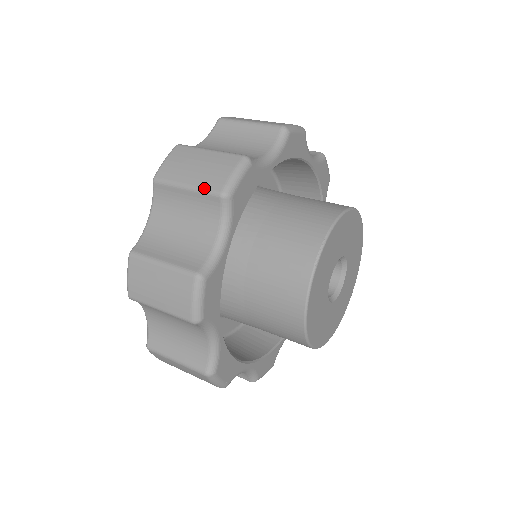
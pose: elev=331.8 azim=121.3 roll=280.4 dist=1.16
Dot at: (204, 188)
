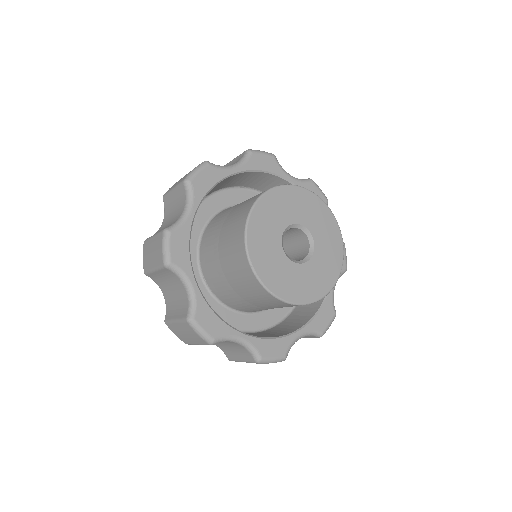
Dot at: occluded
